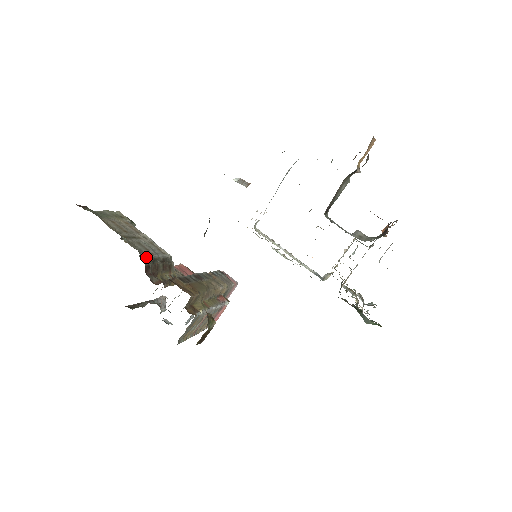
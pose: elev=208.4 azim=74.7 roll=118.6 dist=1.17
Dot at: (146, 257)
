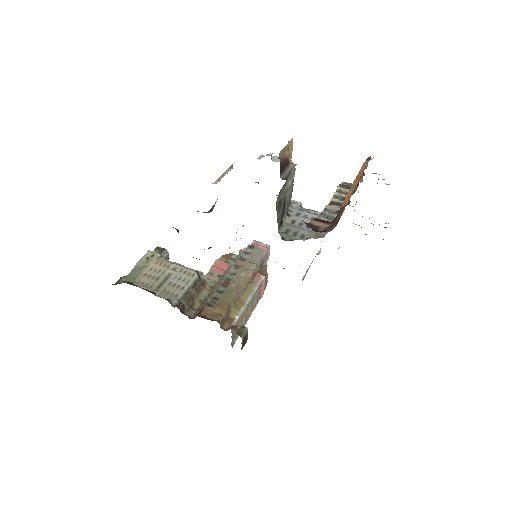
Dot at: (177, 300)
